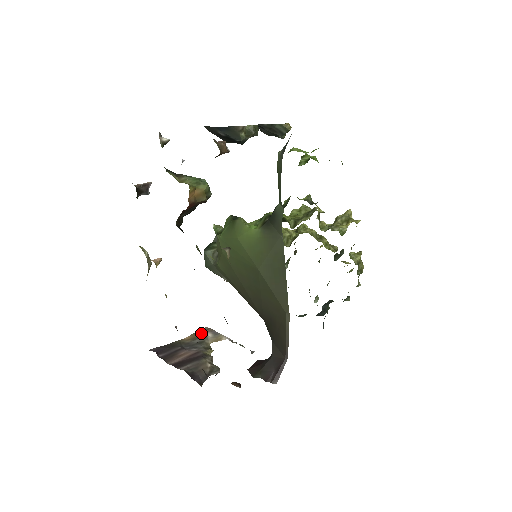
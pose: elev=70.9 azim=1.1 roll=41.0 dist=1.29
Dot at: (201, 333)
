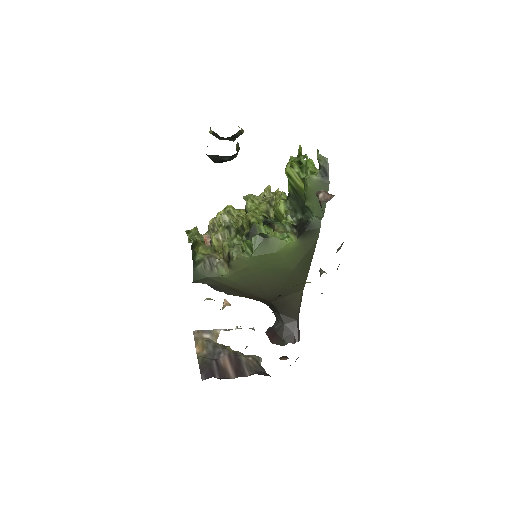
Dot at: (200, 339)
